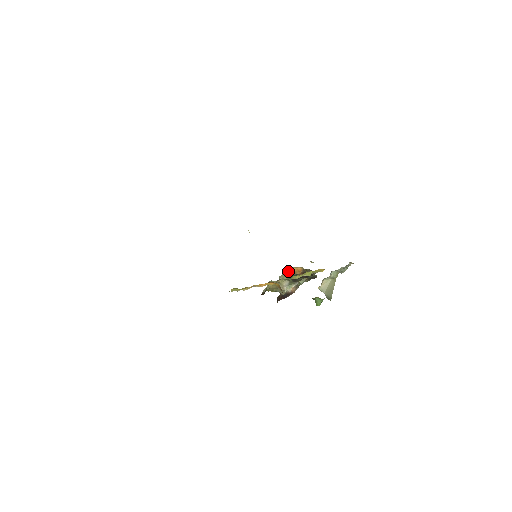
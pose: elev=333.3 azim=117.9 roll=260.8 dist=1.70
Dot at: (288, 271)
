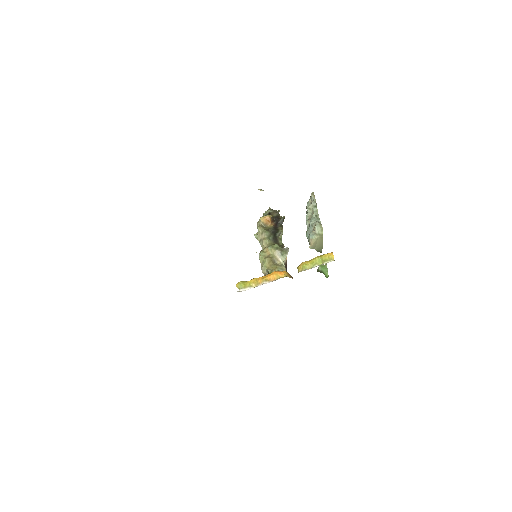
Dot at: (262, 228)
